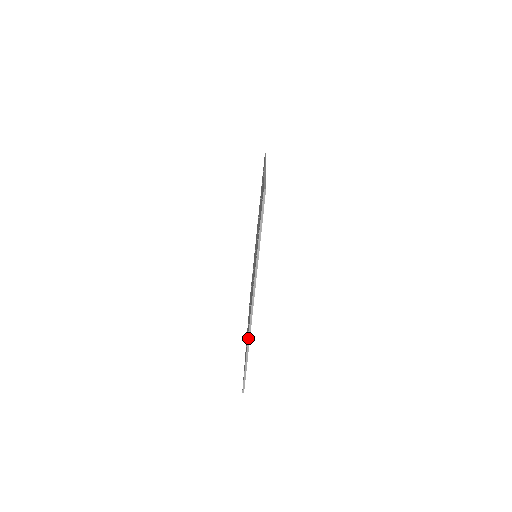
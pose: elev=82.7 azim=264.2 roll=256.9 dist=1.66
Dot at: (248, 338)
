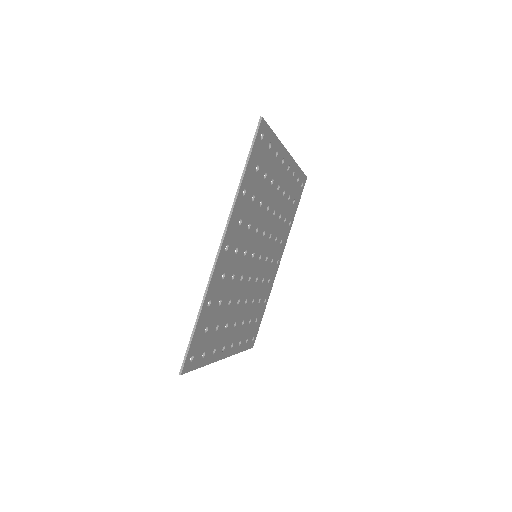
Dot at: (278, 141)
